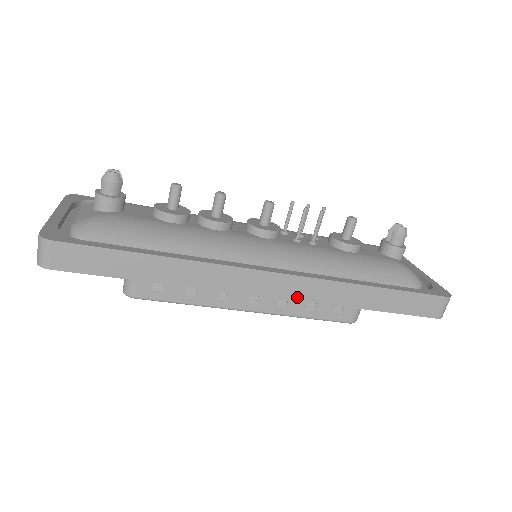
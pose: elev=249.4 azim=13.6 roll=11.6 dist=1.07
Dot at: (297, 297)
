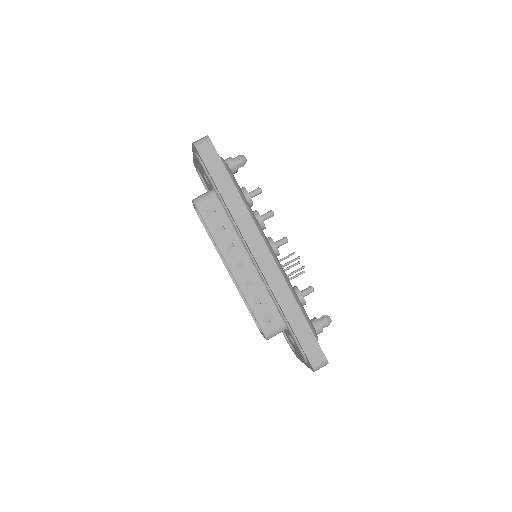
Dot at: (266, 274)
